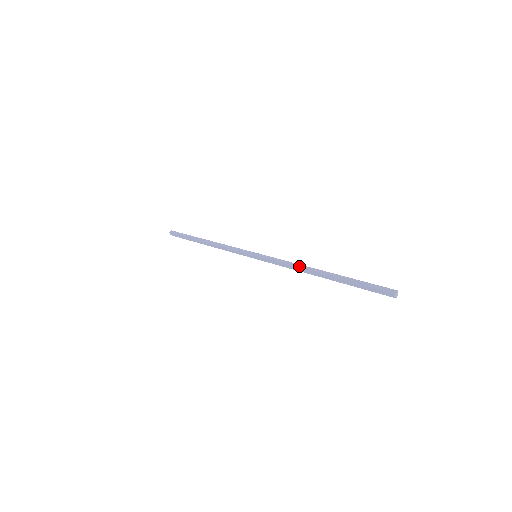
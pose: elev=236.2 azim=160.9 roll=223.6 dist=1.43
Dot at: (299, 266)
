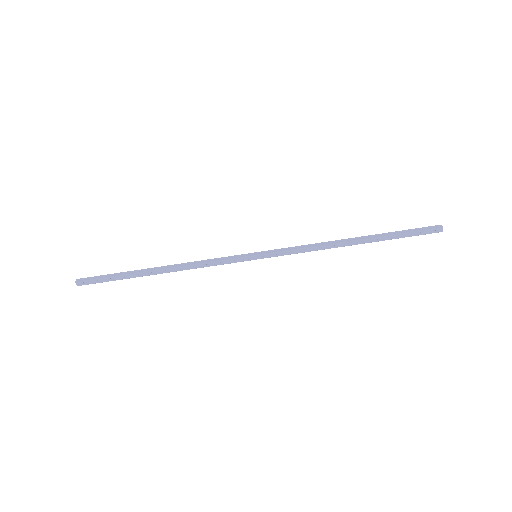
Dot at: (326, 243)
